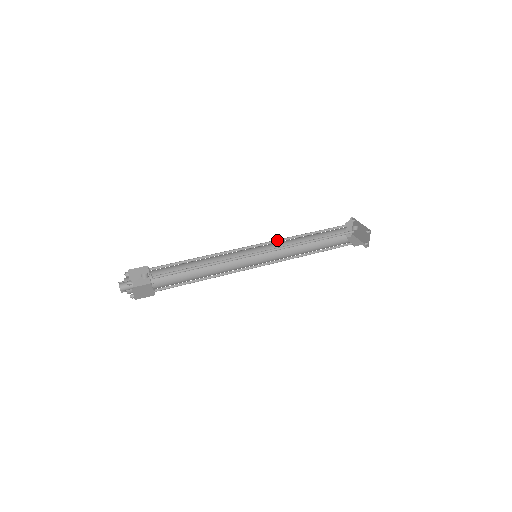
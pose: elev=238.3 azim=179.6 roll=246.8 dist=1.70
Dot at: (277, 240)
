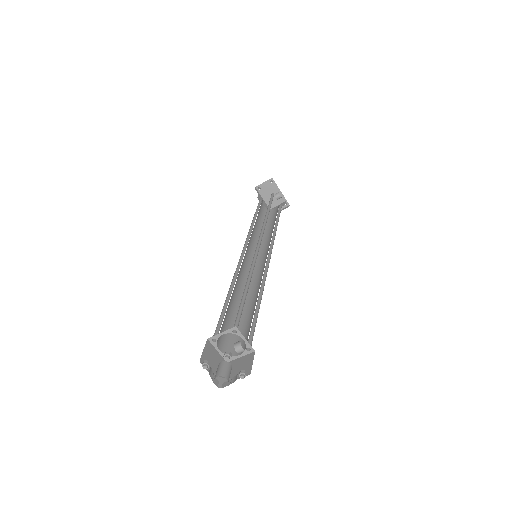
Dot at: (262, 228)
